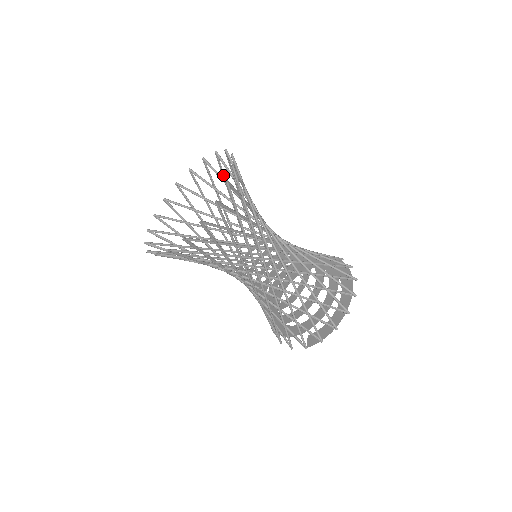
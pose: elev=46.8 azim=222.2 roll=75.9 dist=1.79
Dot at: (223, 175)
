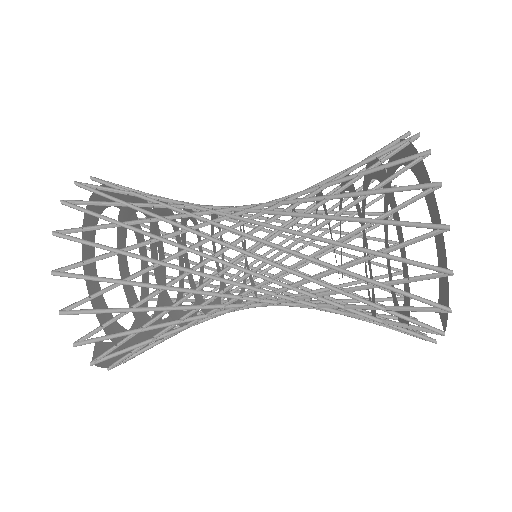
Dot at: occluded
